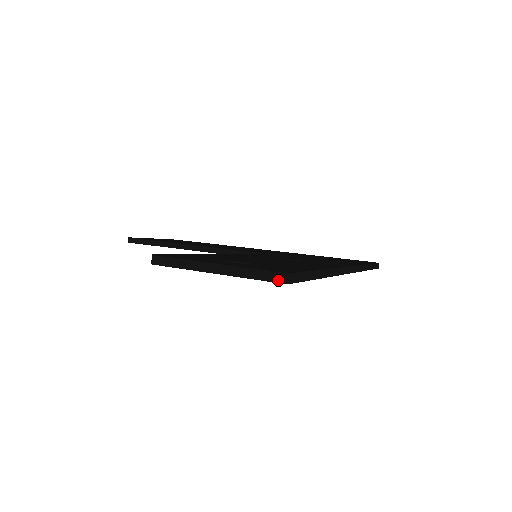
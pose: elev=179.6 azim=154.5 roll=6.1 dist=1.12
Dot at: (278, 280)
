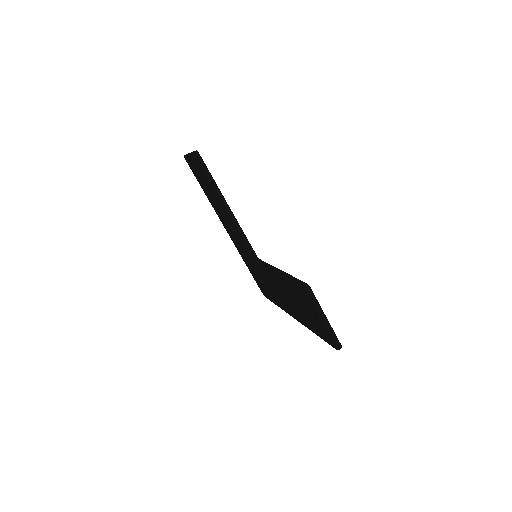
Dot at: (339, 348)
